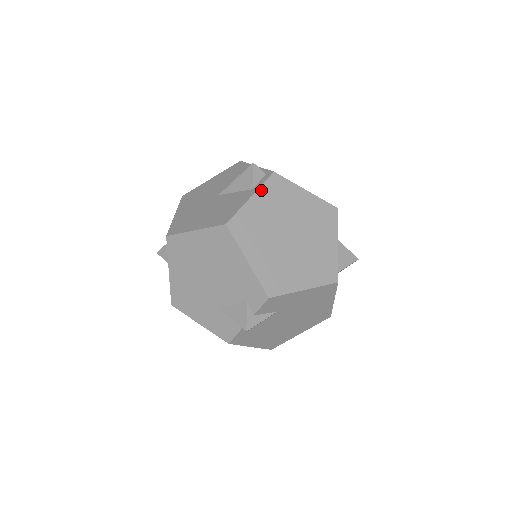
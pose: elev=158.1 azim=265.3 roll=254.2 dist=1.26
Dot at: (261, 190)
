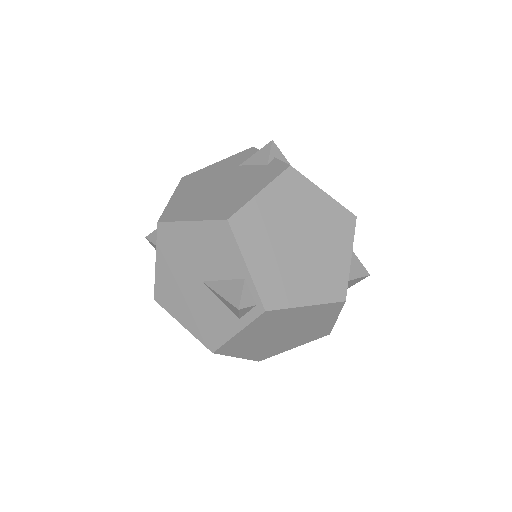
Dot at: (249, 326)
